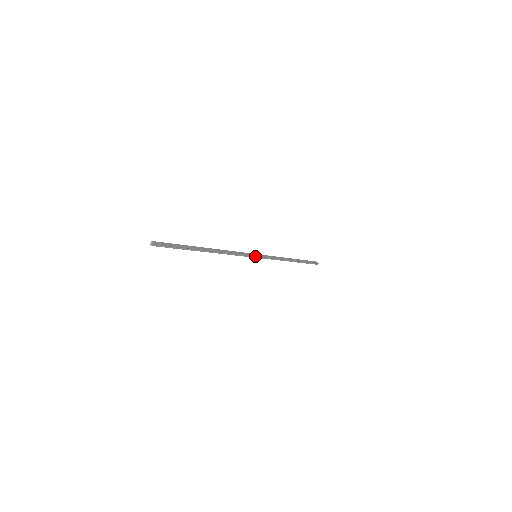
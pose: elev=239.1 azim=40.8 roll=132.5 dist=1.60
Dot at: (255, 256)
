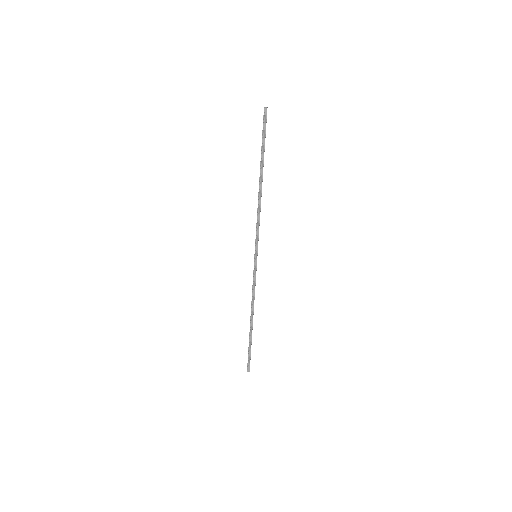
Dot at: (256, 254)
